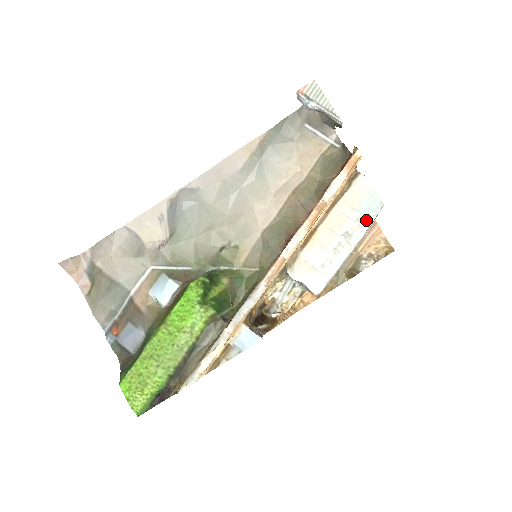
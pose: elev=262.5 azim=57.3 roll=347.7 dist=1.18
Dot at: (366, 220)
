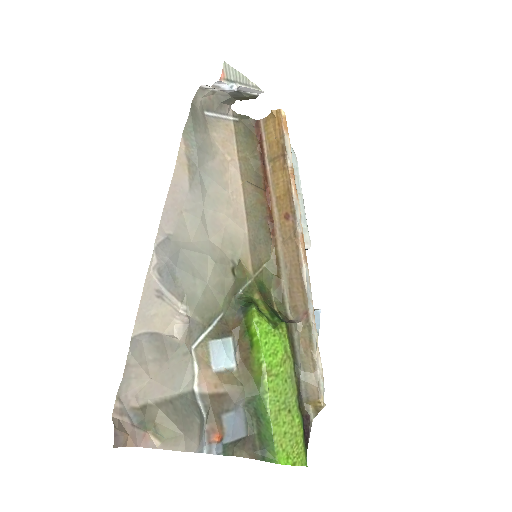
Dot at: (295, 168)
